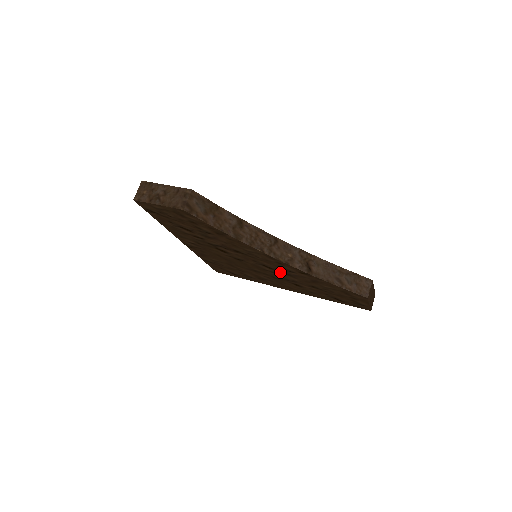
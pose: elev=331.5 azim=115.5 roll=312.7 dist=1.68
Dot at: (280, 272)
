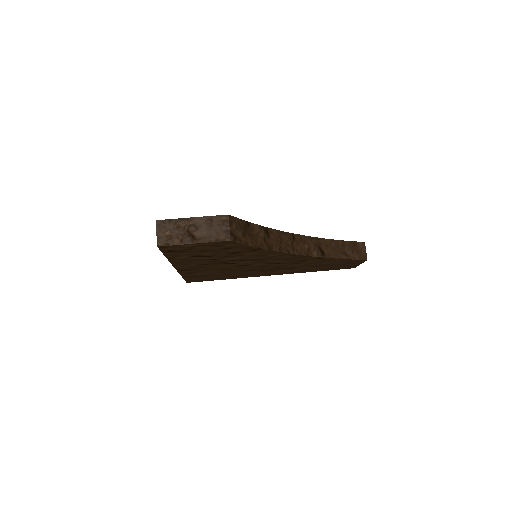
Dot at: (285, 264)
